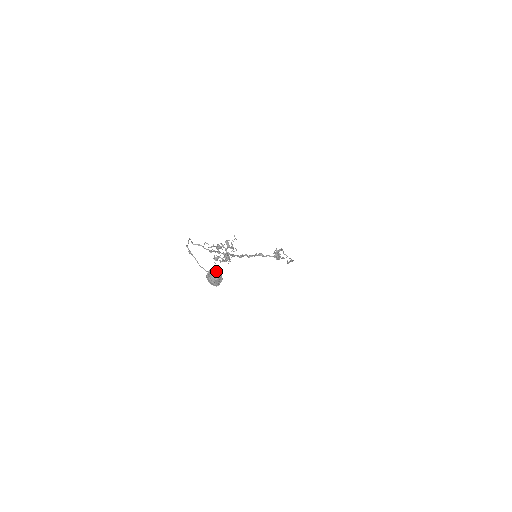
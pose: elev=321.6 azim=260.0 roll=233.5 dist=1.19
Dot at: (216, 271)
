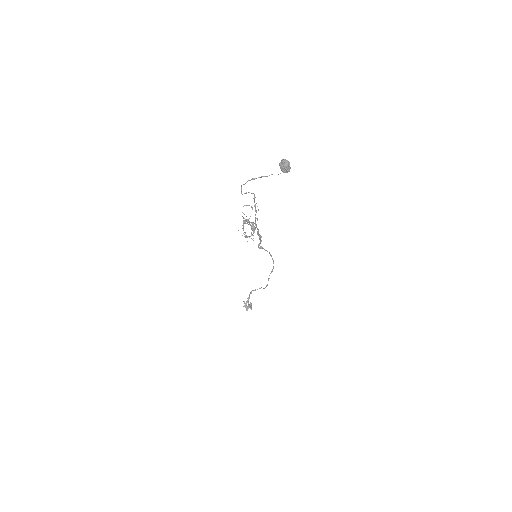
Dot at: (284, 159)
